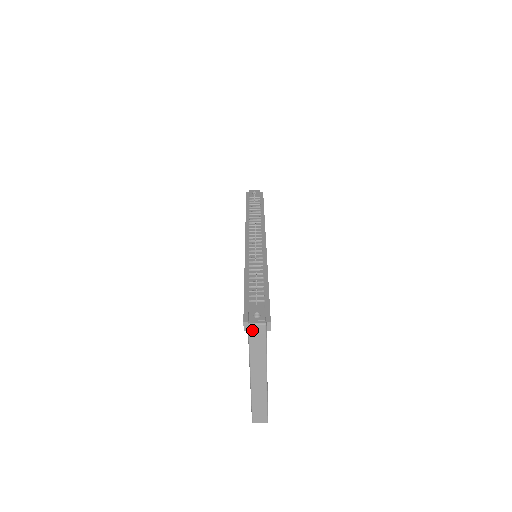
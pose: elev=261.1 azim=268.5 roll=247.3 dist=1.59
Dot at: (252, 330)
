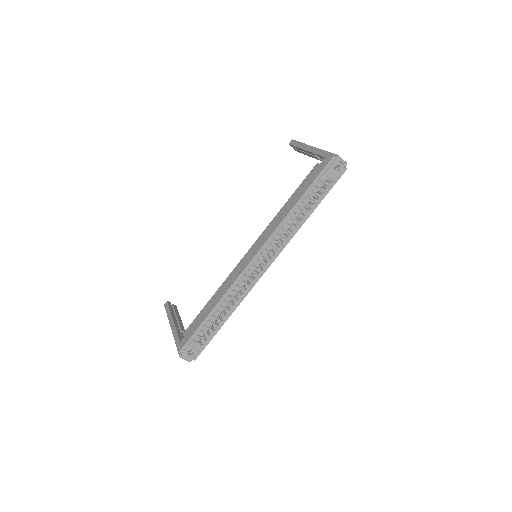
Dot at: occluded
